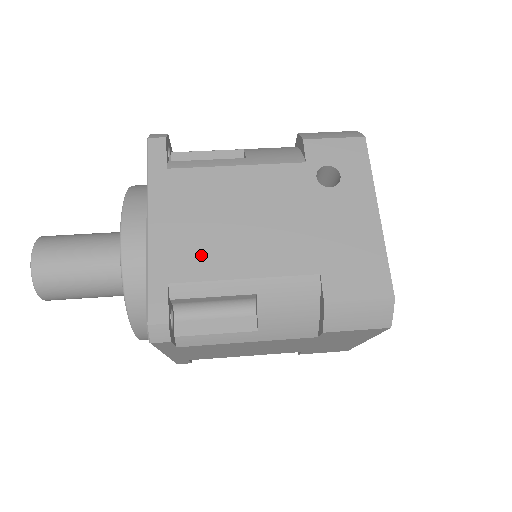
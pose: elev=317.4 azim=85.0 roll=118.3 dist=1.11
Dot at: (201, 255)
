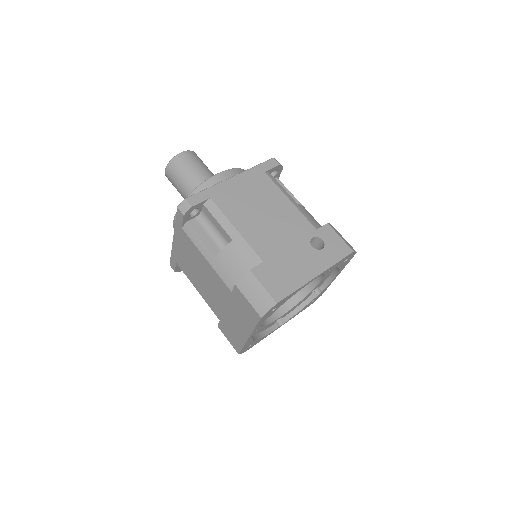
Dot at: (234, 205)
